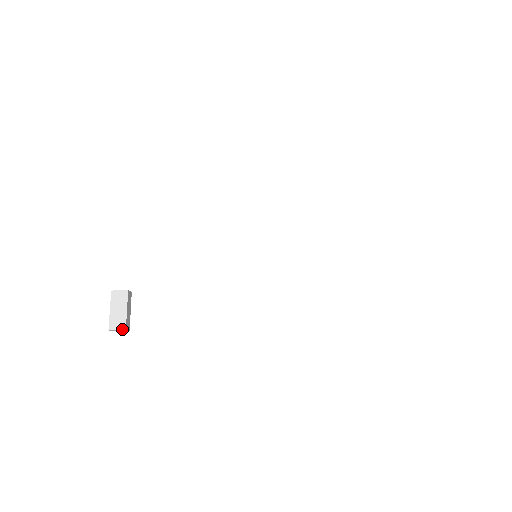
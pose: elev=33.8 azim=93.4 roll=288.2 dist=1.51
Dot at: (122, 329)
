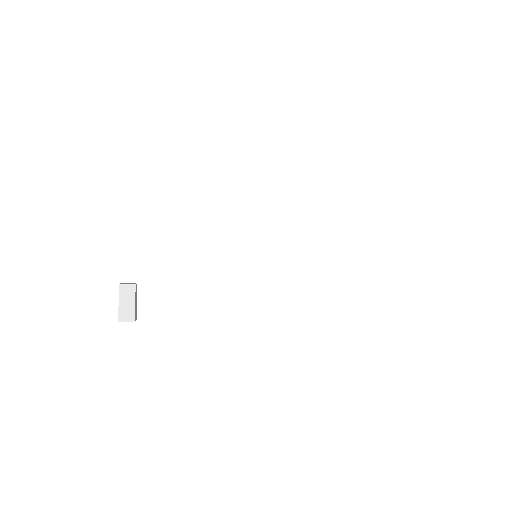
Dot at: (131, 321)
